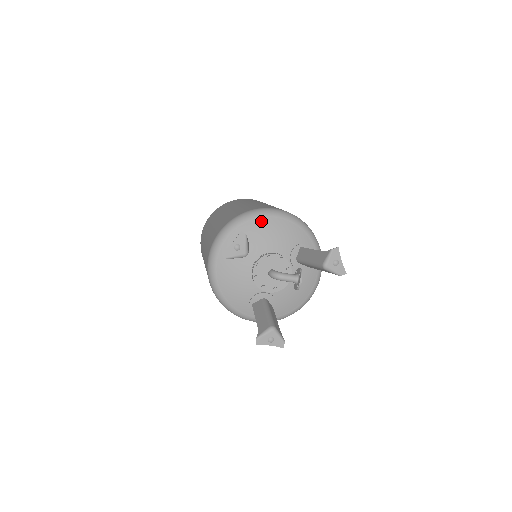
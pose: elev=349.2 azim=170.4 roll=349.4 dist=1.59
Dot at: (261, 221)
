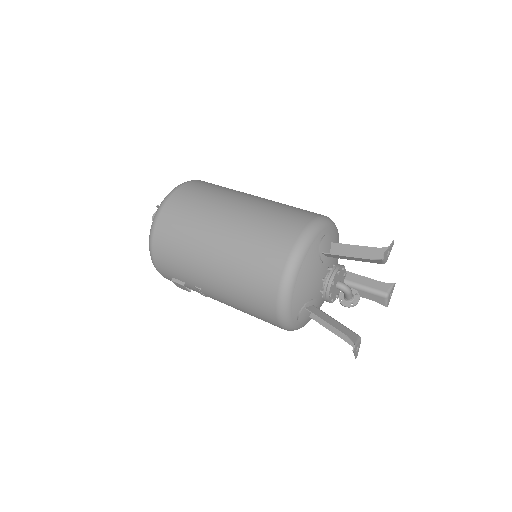
Dot at: (336, 231)
